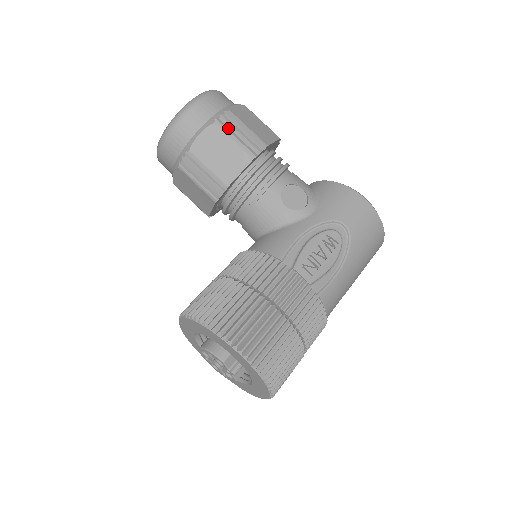
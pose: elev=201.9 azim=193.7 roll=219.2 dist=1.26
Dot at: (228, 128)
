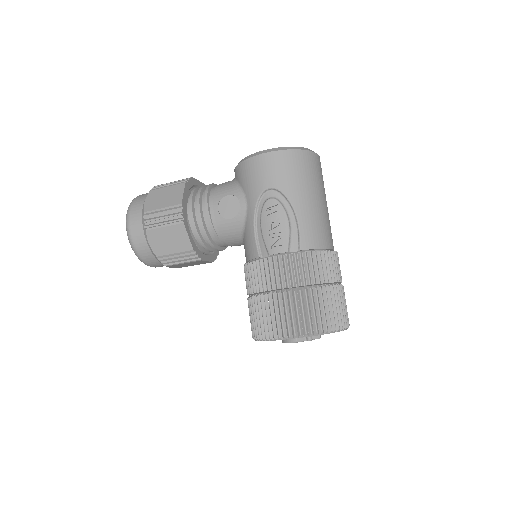
Dot at: (155, 224)
